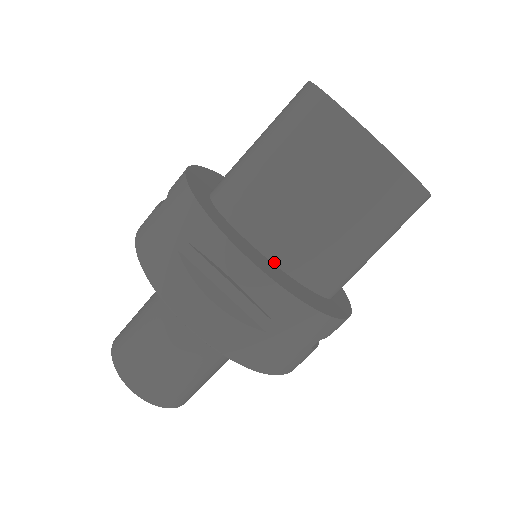
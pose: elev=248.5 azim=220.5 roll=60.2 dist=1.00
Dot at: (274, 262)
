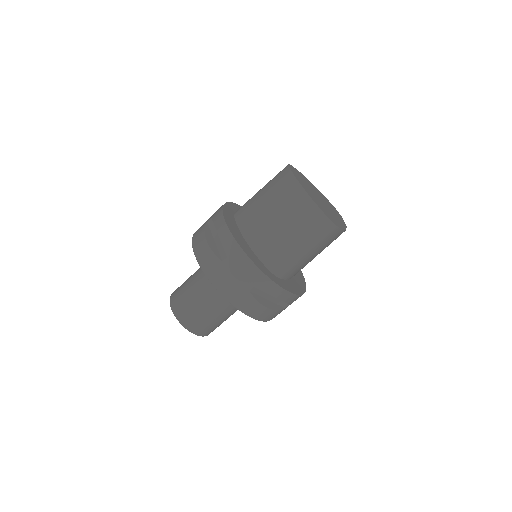
Dot at: (244, 237)
